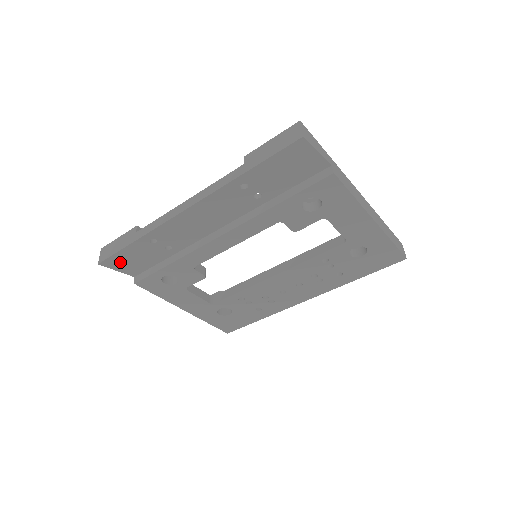
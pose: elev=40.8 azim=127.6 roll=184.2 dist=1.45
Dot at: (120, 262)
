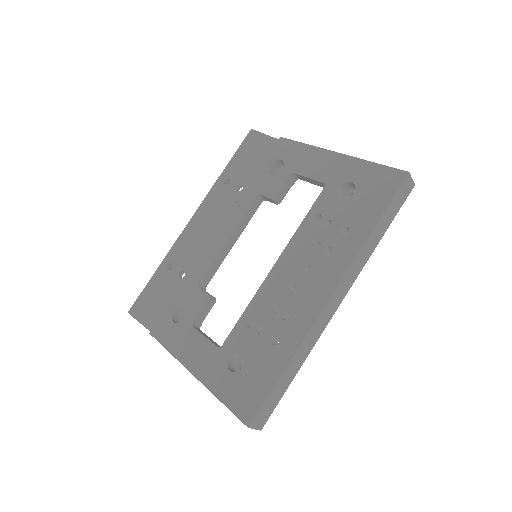
Dot at: (145, 307)
